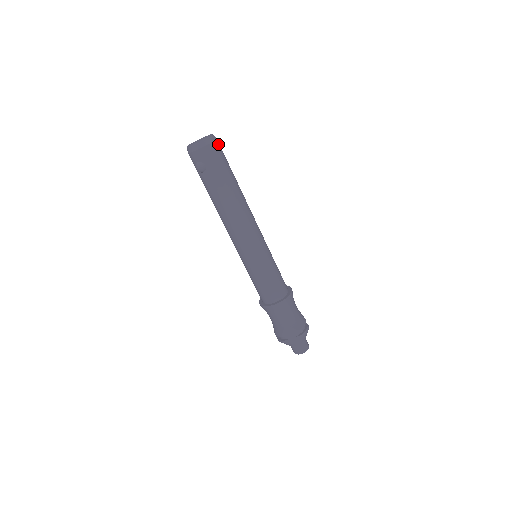
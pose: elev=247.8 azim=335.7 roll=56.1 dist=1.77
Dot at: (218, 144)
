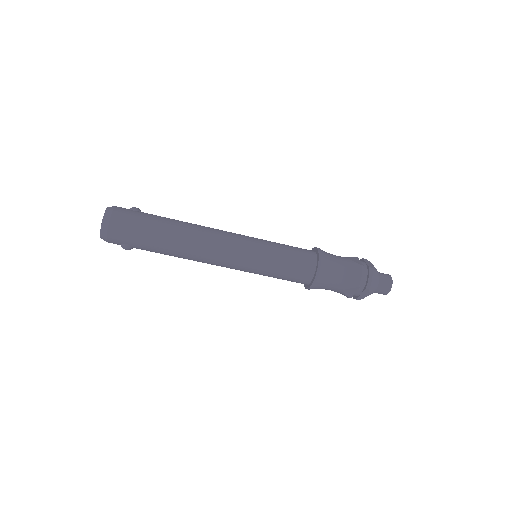
Dot at: (117, 216)
